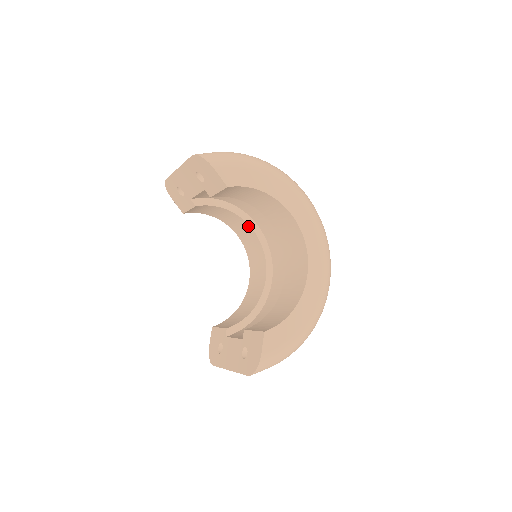
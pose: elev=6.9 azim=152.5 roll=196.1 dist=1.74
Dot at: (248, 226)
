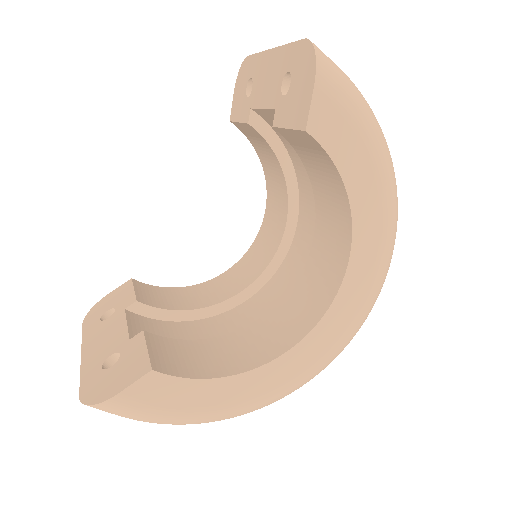
Dot at: (286, 212)
